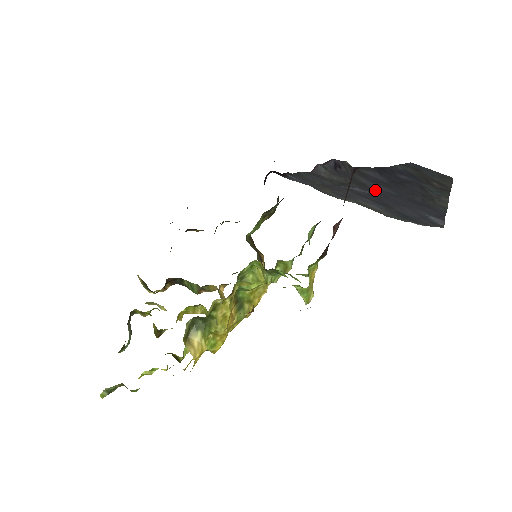
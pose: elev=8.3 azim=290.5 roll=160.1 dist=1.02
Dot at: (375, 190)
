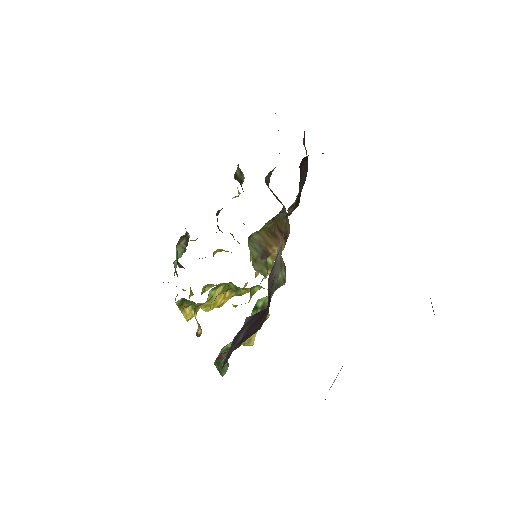
Dot at: occluded
